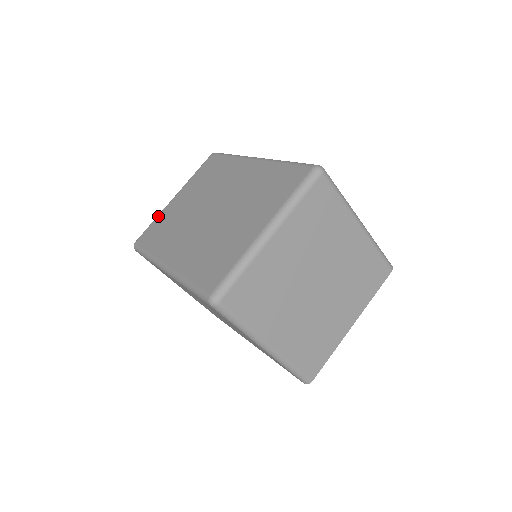
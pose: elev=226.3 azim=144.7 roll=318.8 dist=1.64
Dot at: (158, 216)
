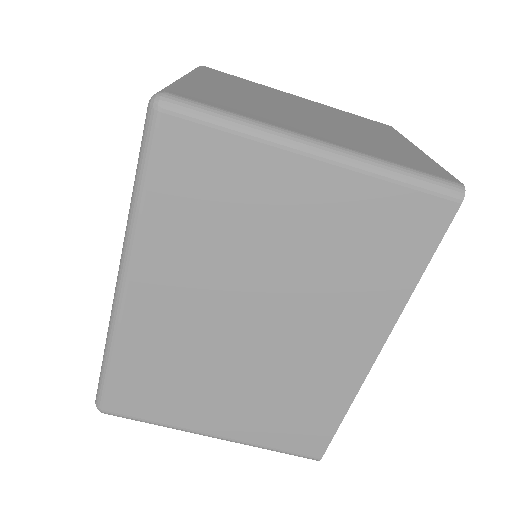
Dot at: occluded
